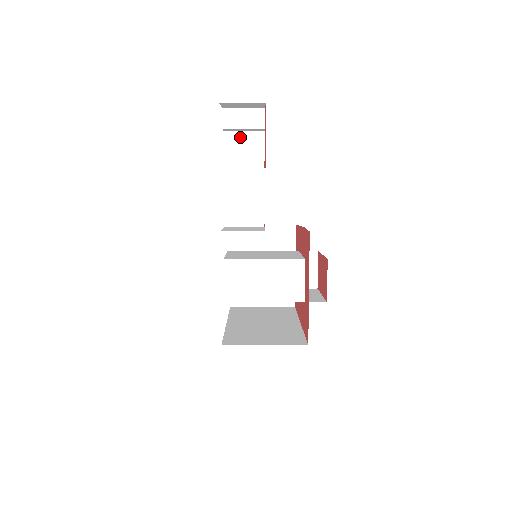
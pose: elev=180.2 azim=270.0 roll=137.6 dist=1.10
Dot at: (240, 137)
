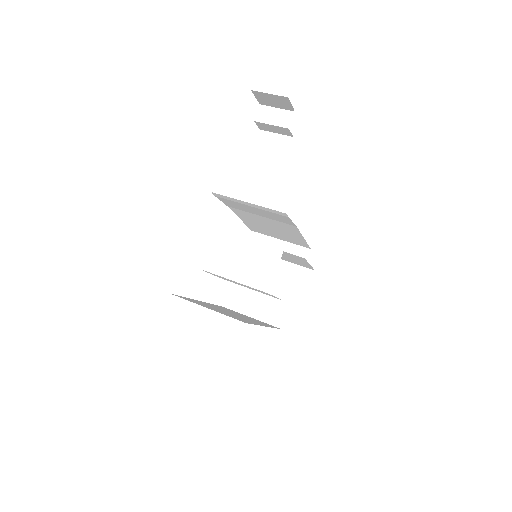
Dot at: (271, 137)
